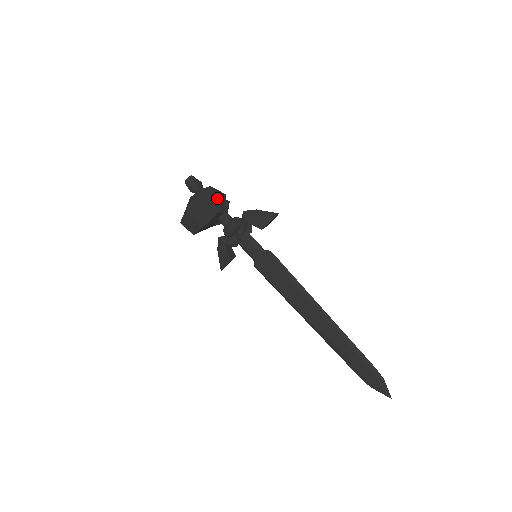
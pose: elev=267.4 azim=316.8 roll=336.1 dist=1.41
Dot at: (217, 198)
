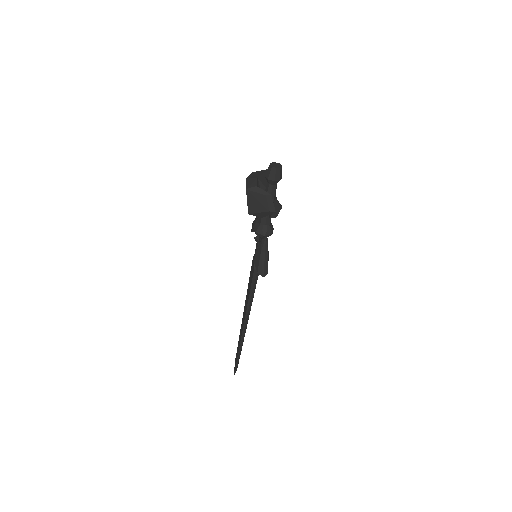
Dot at: (262, 207)
